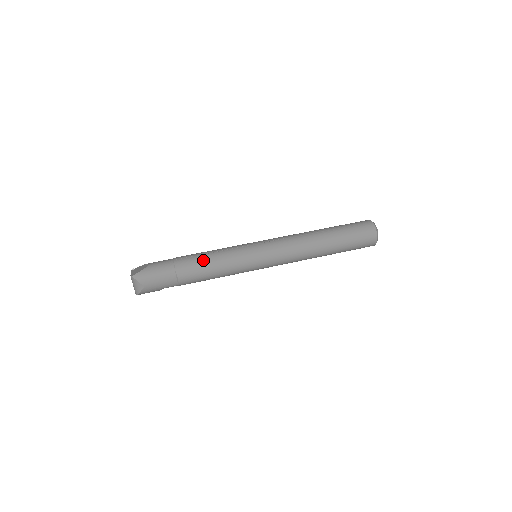
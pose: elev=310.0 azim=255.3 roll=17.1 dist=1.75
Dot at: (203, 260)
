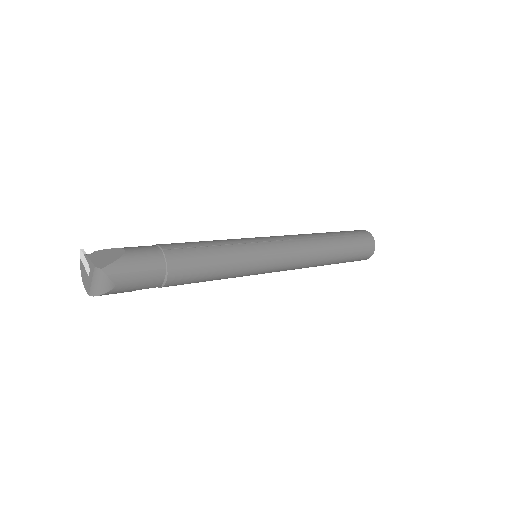
Dot at: (204, 256)
